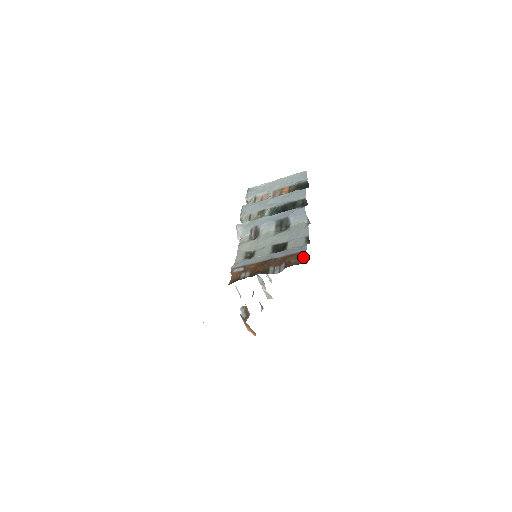
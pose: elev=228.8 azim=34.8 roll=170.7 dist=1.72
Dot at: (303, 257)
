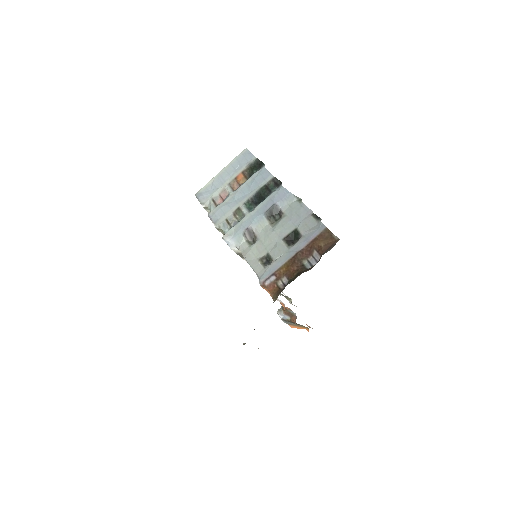
Dot at: (329, 235)
